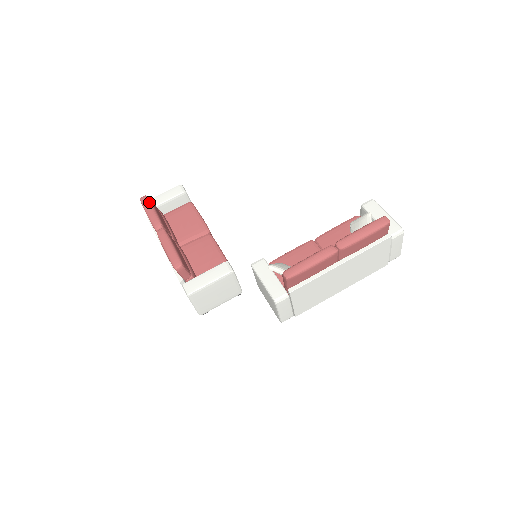
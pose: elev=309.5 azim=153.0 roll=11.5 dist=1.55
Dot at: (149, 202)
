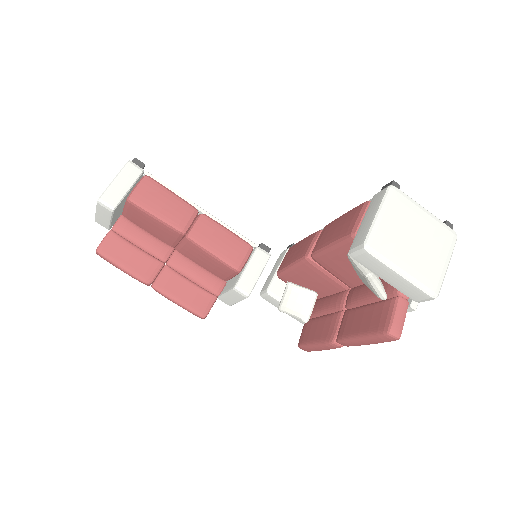
Dot at: (109, 262)
